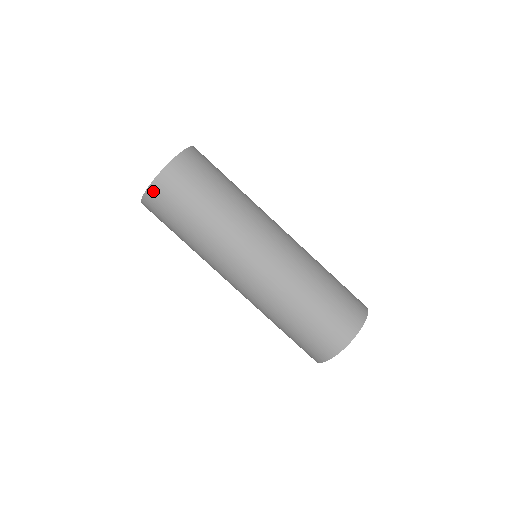
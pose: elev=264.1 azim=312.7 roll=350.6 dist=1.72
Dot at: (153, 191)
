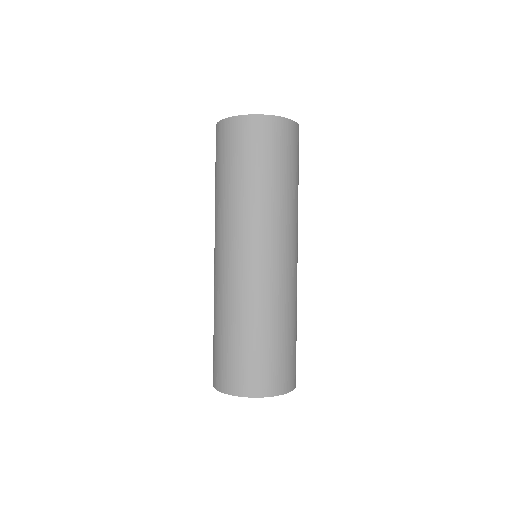
Dot at: (245, 122)
